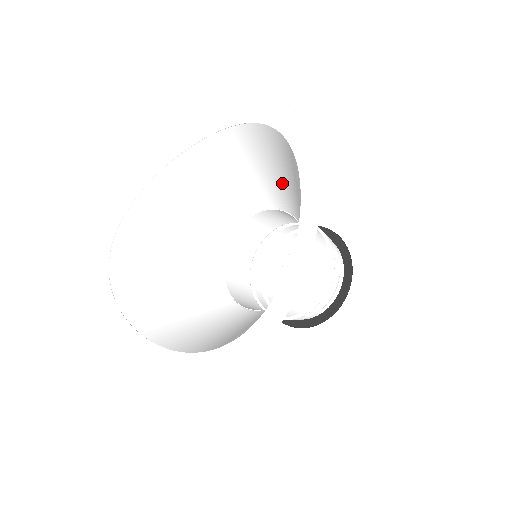
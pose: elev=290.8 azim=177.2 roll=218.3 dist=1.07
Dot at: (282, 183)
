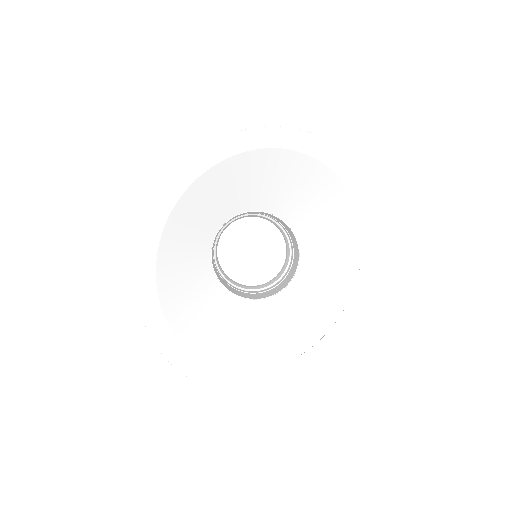
Dot at: (241, 193)
